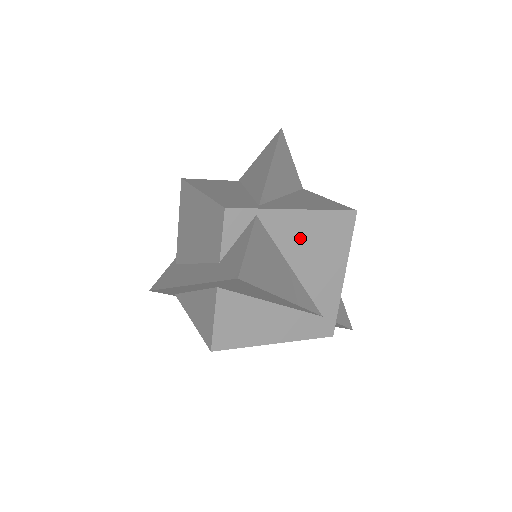
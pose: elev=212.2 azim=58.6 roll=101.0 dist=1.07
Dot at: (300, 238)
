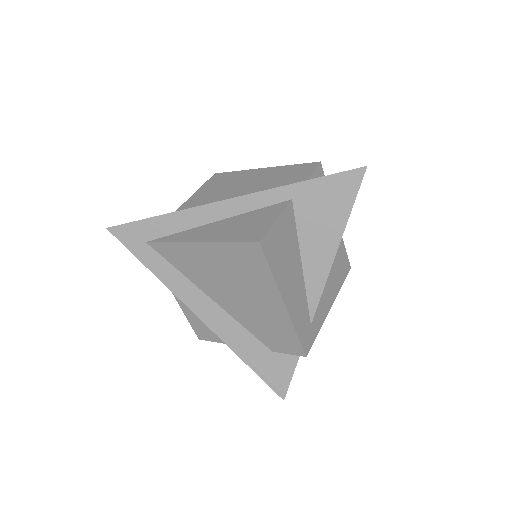
Dot at: occluded
